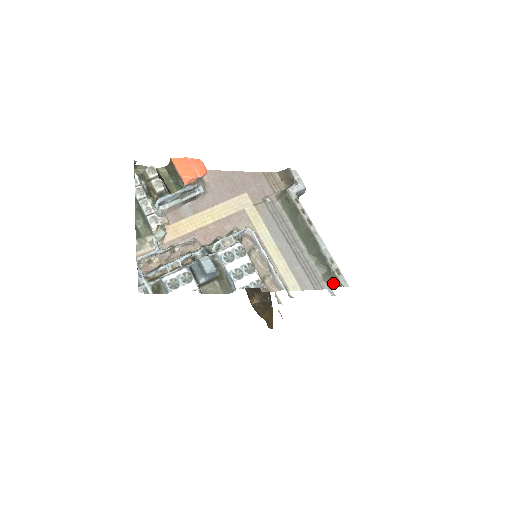
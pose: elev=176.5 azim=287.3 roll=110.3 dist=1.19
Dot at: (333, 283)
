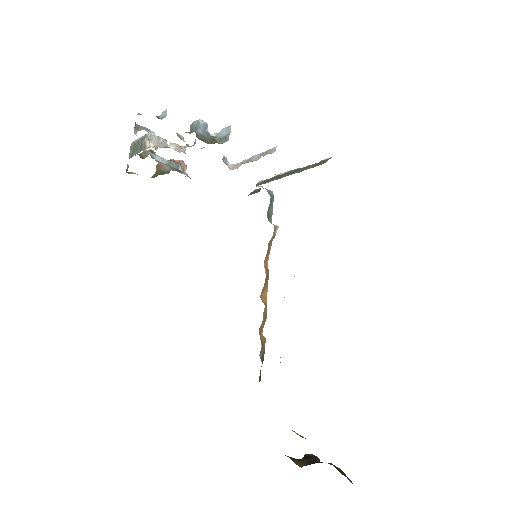
Dot at: (324, 162)
